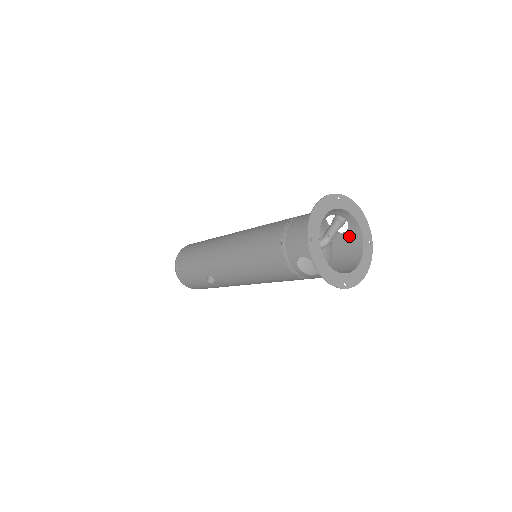
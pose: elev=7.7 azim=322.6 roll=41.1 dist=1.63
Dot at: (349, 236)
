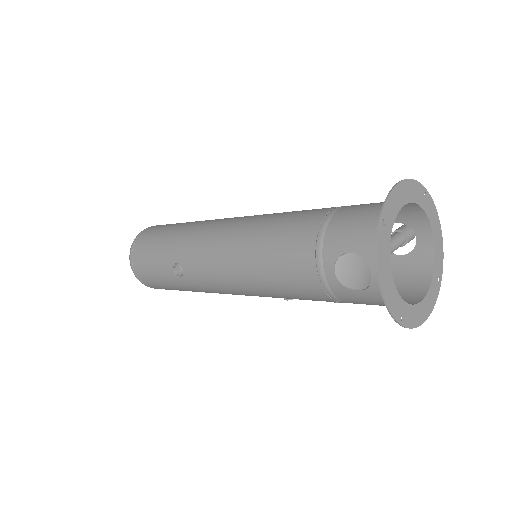
Dot at: (410, 262)
